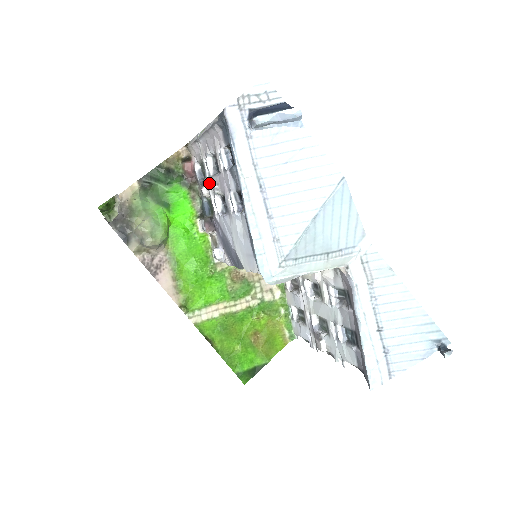
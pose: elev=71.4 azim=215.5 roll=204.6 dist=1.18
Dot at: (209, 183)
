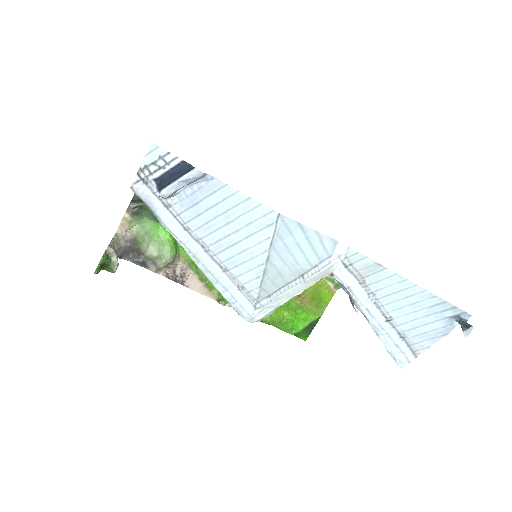
Dot at: occluded
